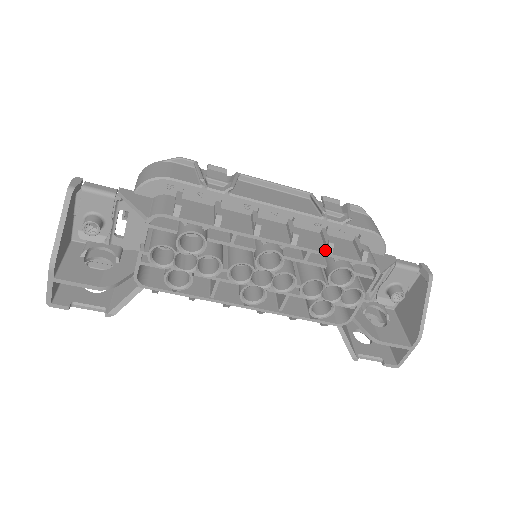
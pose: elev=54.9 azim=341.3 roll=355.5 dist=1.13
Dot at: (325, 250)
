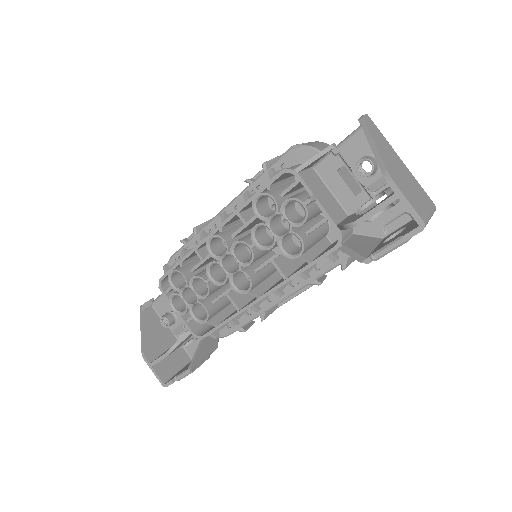
Dot at: (246, 202)
